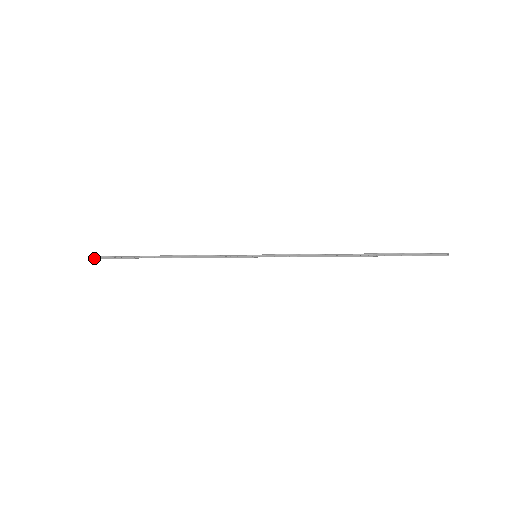
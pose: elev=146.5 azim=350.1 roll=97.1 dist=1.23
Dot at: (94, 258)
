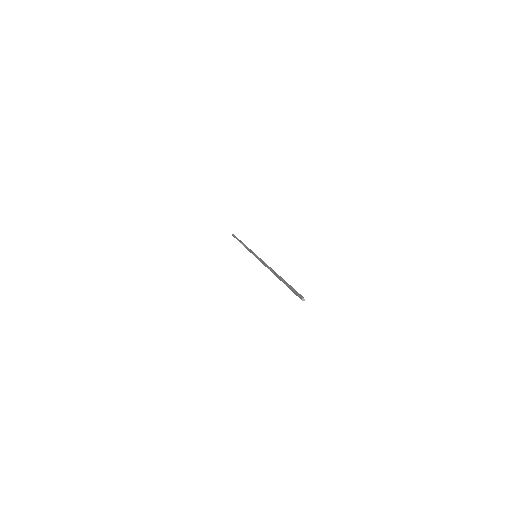
Dot at: (232, 235)
